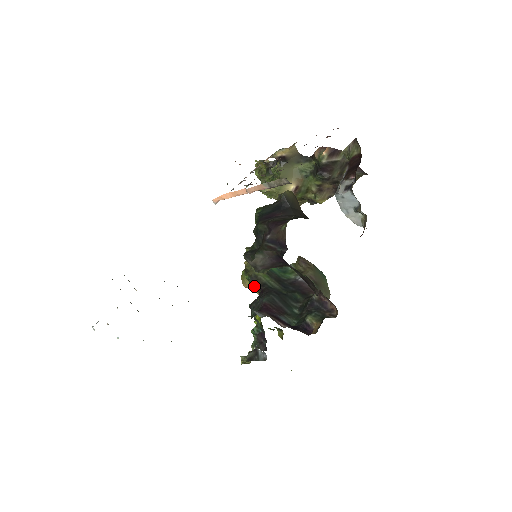
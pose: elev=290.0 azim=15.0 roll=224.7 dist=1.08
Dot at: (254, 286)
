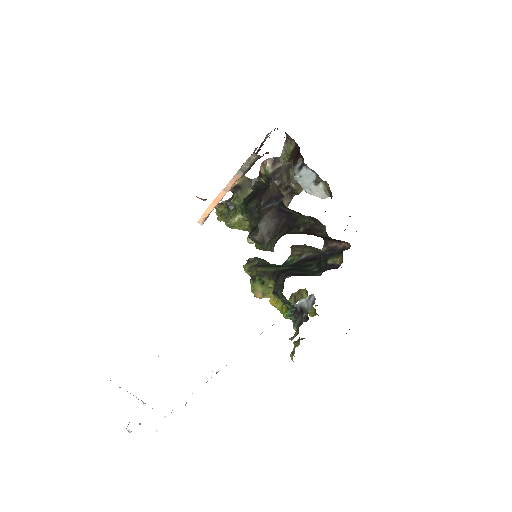
Dot at: (267, 281)
